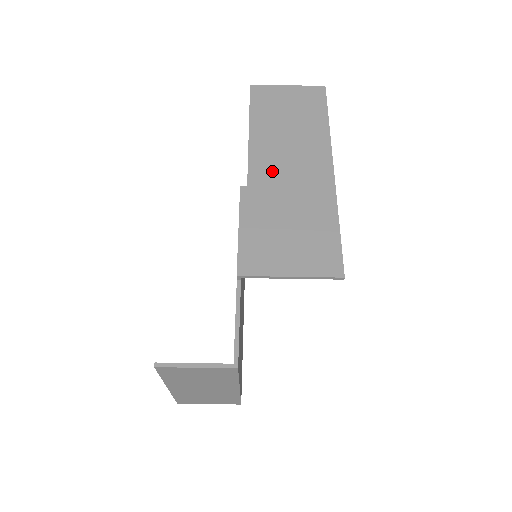
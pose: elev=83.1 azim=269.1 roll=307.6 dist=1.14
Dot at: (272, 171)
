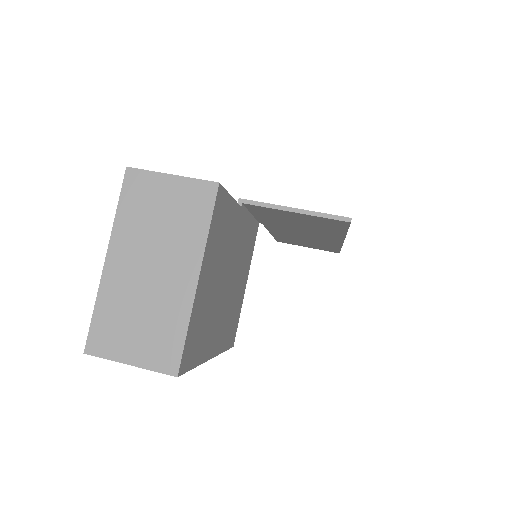
Dot at: occluded
